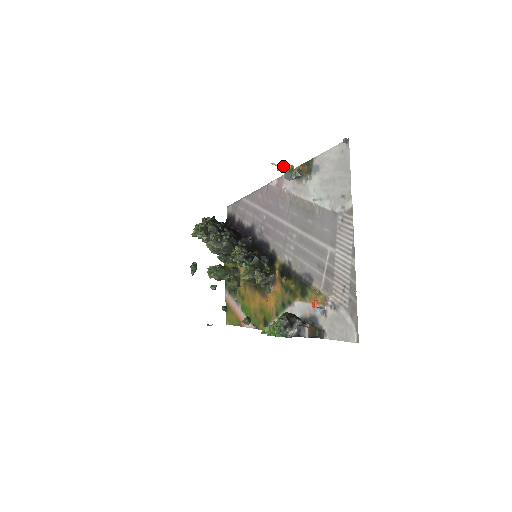
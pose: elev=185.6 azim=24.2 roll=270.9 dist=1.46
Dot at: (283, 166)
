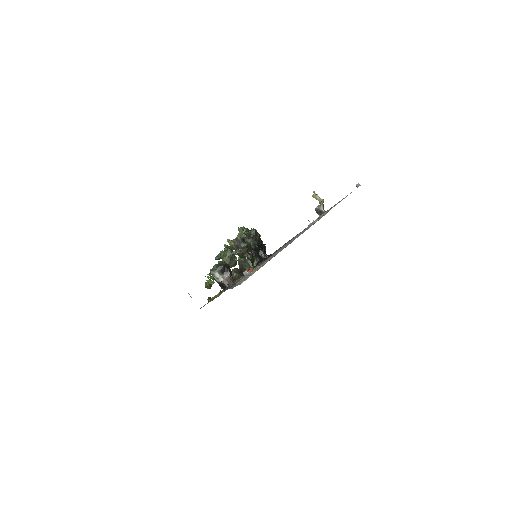
Dot at: occluded
